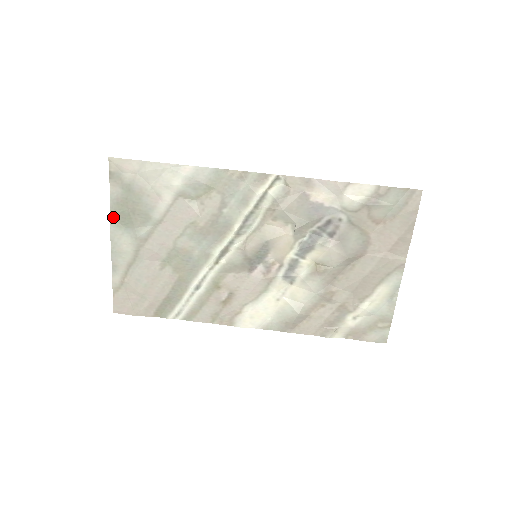
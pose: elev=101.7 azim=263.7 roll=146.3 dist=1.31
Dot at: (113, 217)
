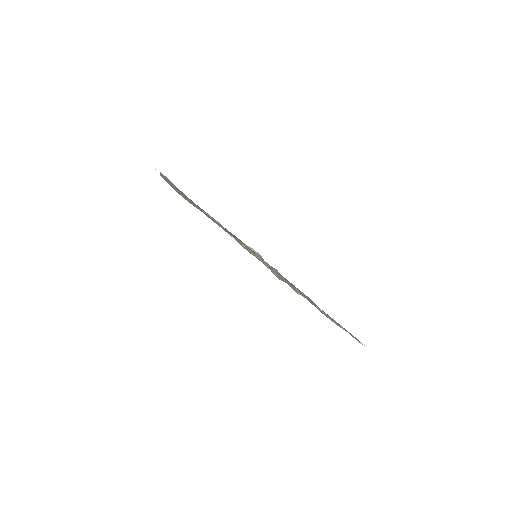
Dot at: occluded
